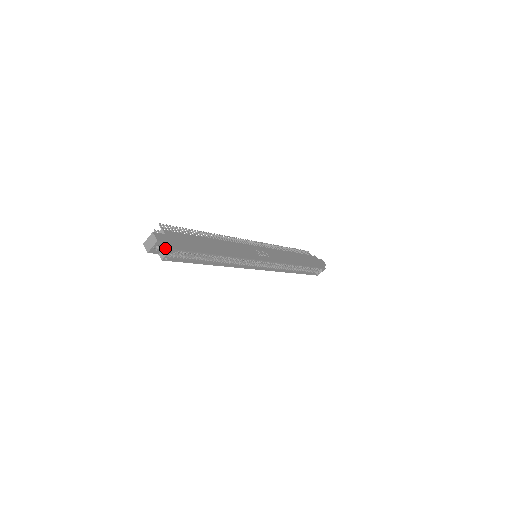
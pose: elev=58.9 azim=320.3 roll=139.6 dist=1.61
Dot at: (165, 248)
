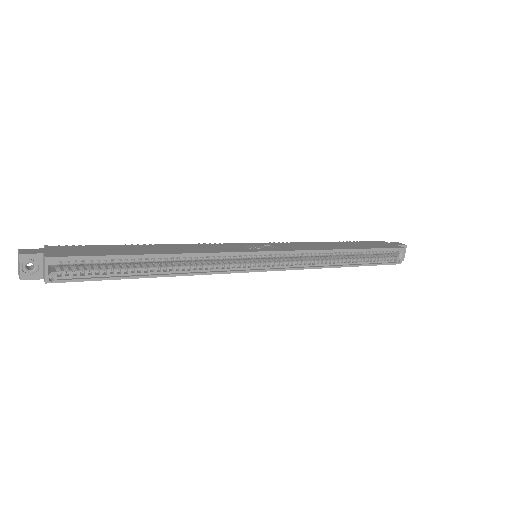
Dot at: (43, 264)
